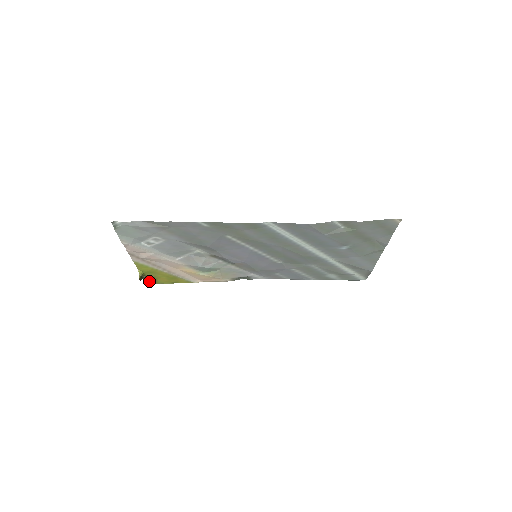
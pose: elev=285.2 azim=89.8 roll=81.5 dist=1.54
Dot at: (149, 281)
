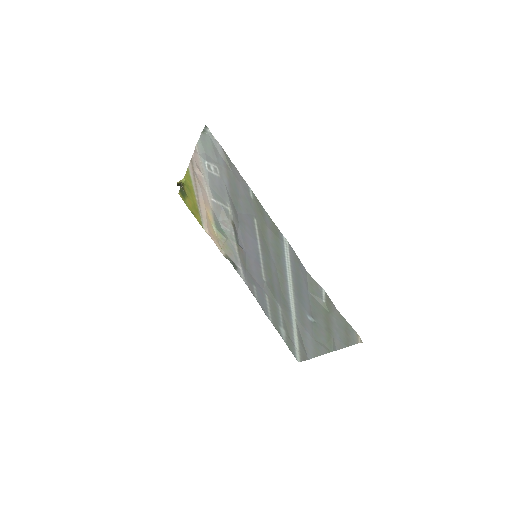
Dot at: (181, 193)
